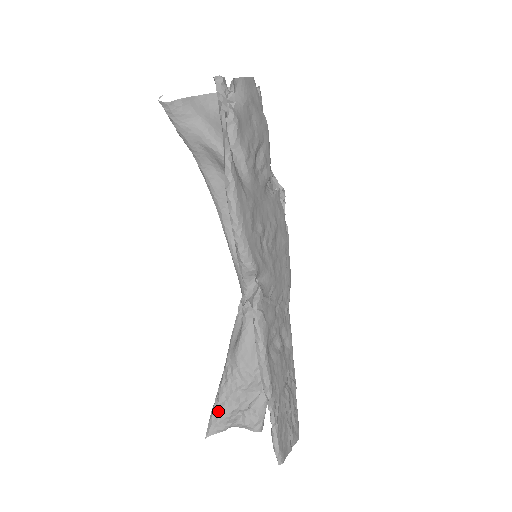
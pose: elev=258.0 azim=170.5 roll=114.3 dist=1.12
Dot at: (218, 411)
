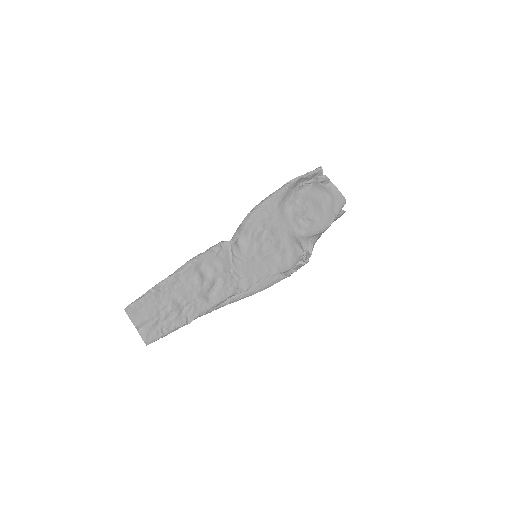
Dot at: occluded
